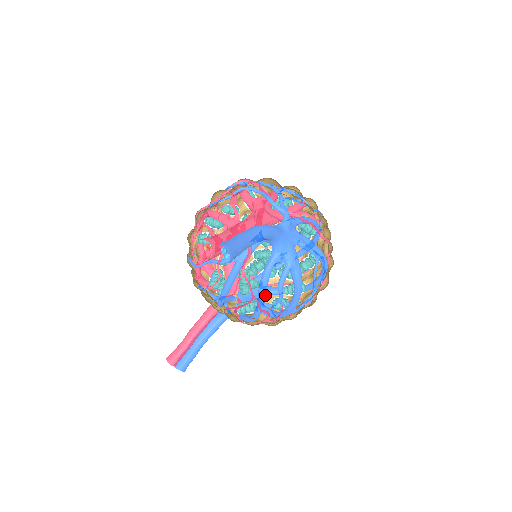
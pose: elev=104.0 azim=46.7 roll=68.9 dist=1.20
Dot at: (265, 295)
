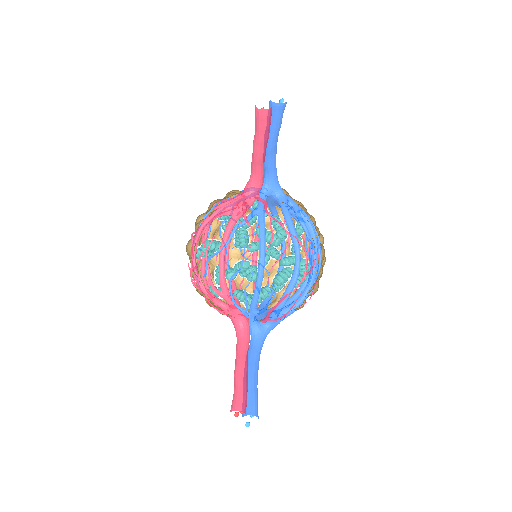
Dot at: occluded
